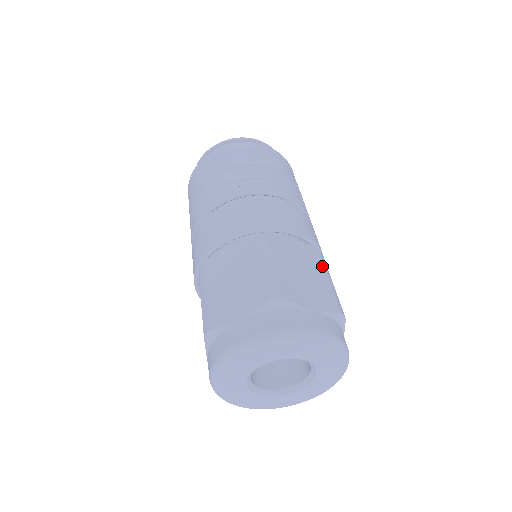
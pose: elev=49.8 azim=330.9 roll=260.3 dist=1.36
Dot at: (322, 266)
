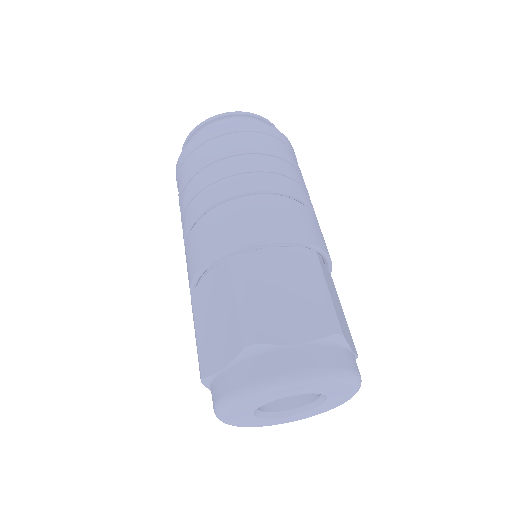
Dot at: (311, 273)
